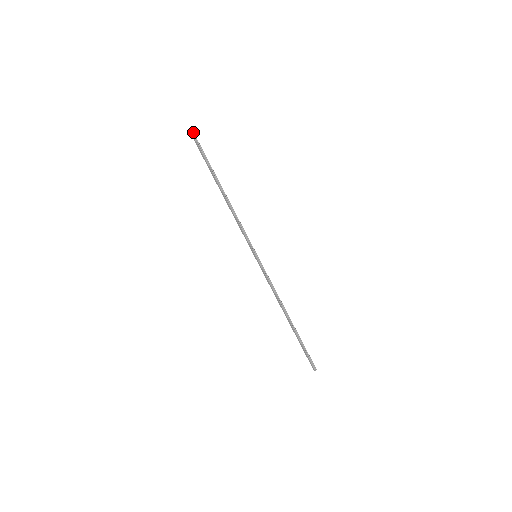
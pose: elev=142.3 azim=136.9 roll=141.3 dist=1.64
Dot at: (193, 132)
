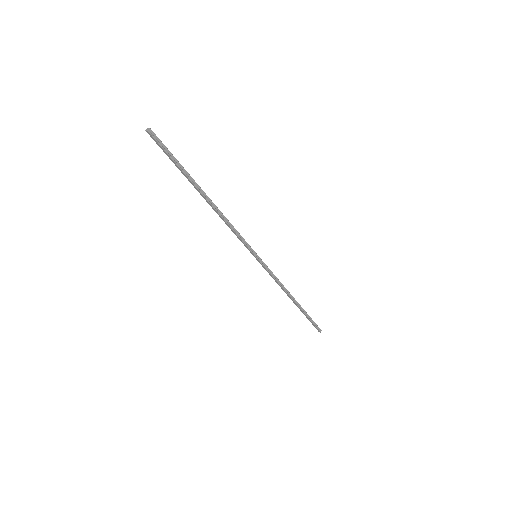
Dot at: (150, 129)
